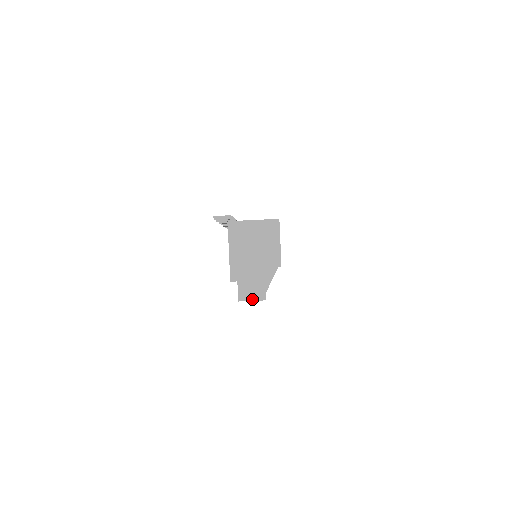
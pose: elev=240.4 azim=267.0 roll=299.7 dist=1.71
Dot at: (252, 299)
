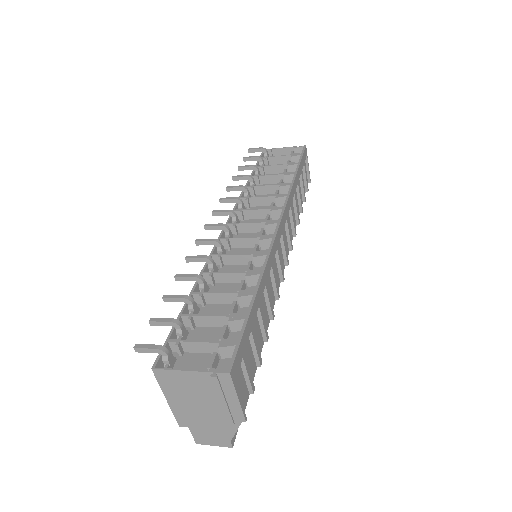
Dot at: (213, 444)
